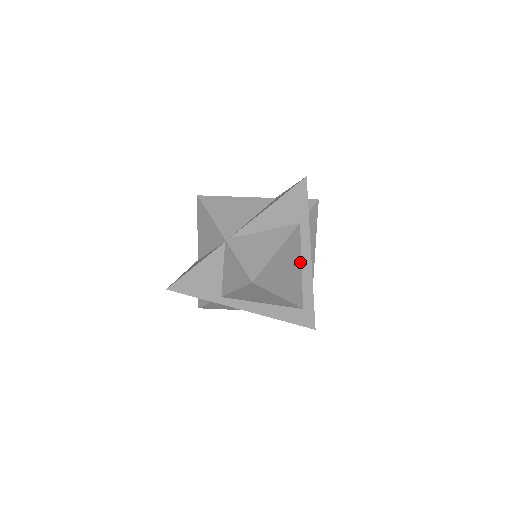
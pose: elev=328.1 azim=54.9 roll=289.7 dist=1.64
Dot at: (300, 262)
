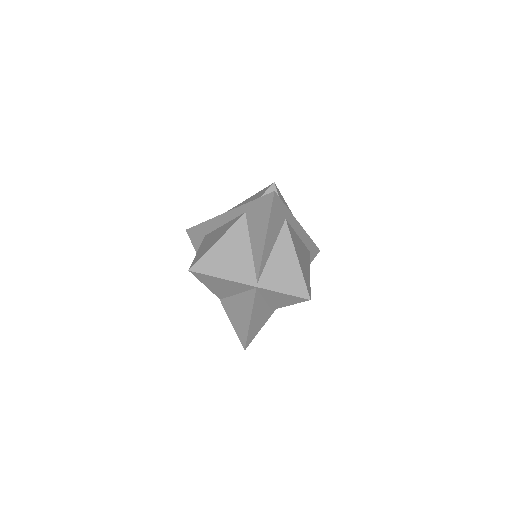
Dot at: (297, 236)
